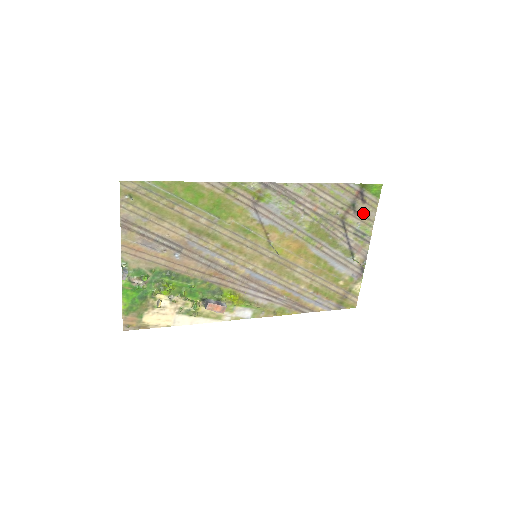
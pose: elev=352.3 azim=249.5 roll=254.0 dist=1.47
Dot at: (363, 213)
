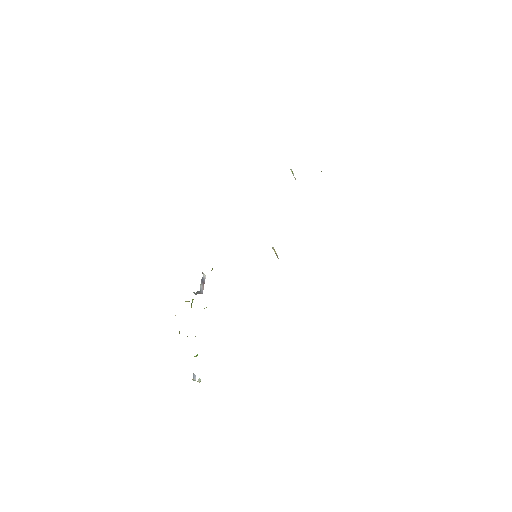
Dot at: occluded
